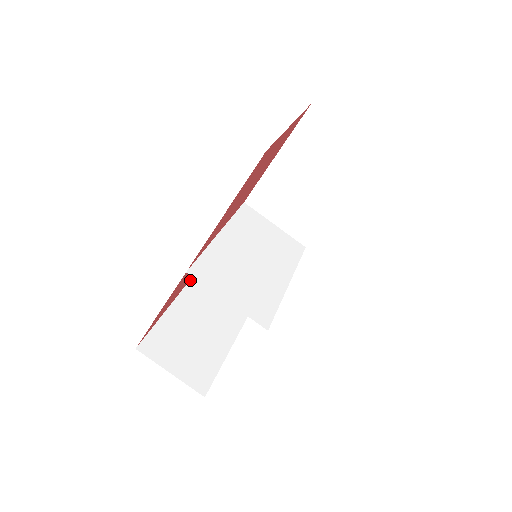
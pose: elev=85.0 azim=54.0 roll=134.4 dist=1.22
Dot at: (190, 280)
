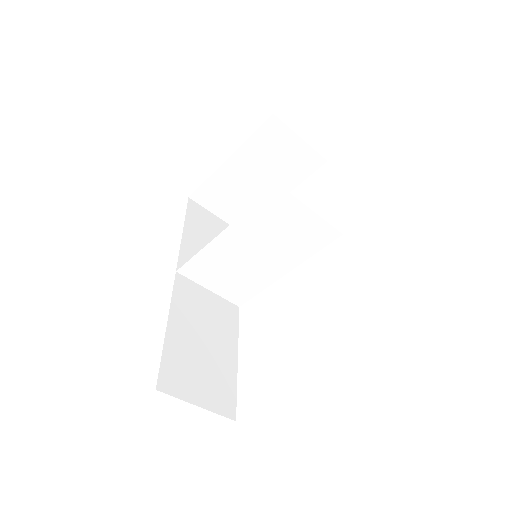
Dot at: (260, 127)
